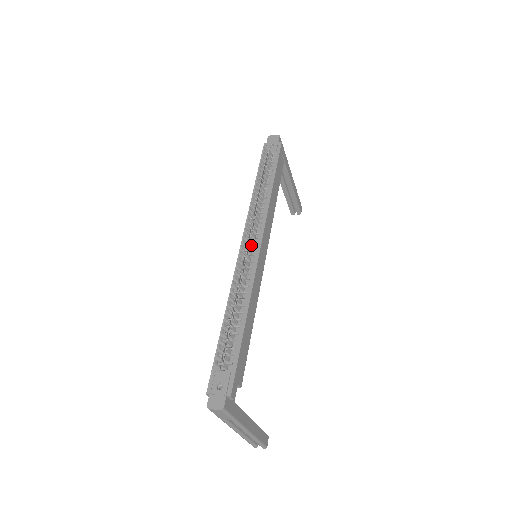
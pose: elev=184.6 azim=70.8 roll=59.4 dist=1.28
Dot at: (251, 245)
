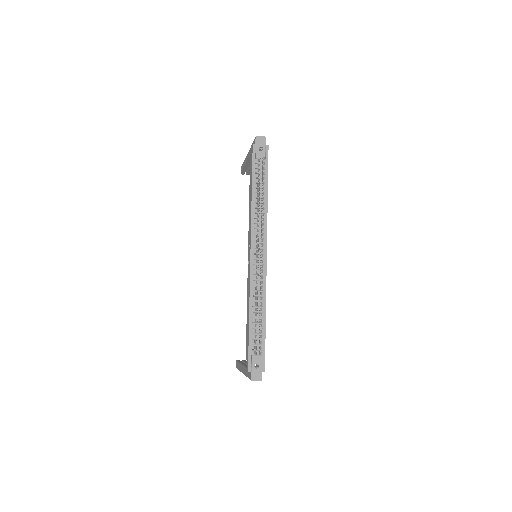
Dot at: (261, 256)
